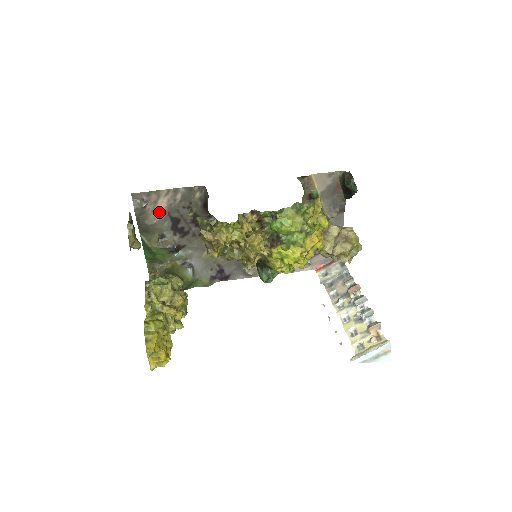
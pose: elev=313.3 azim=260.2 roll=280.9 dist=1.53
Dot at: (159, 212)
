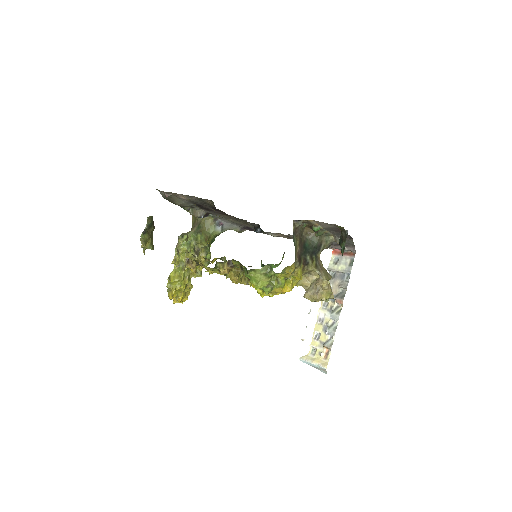
Dot at: (183, 199)
